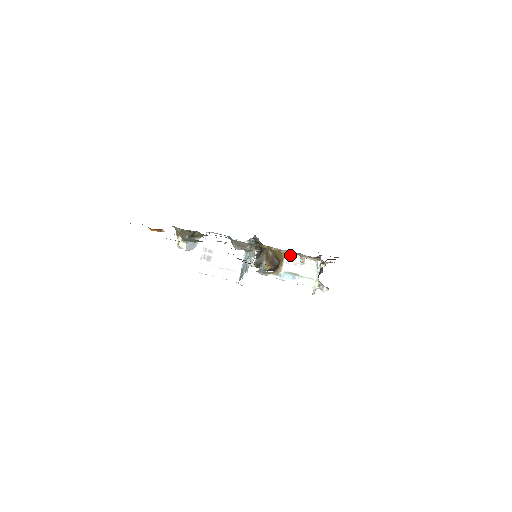
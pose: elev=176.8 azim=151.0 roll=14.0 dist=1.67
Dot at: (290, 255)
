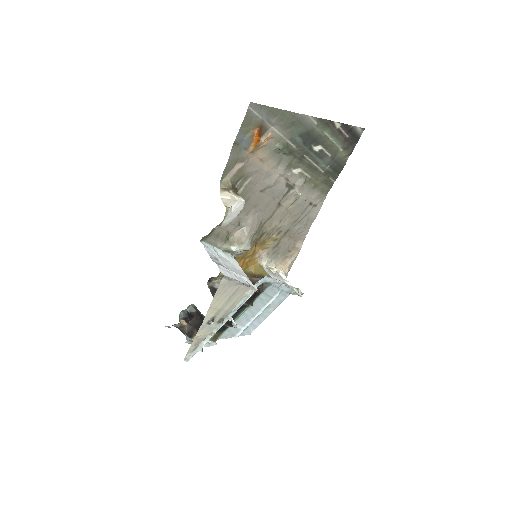
Dot at: (266, 266)
